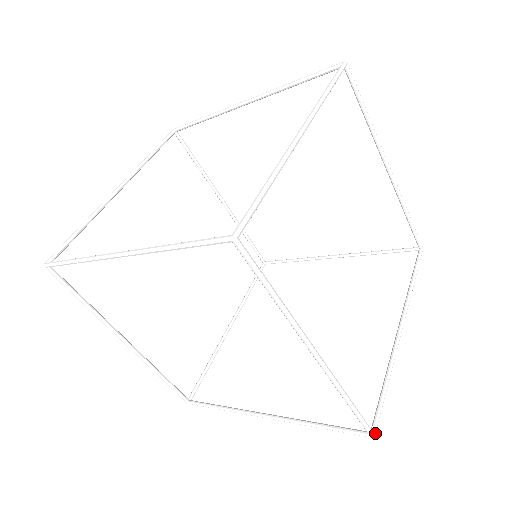
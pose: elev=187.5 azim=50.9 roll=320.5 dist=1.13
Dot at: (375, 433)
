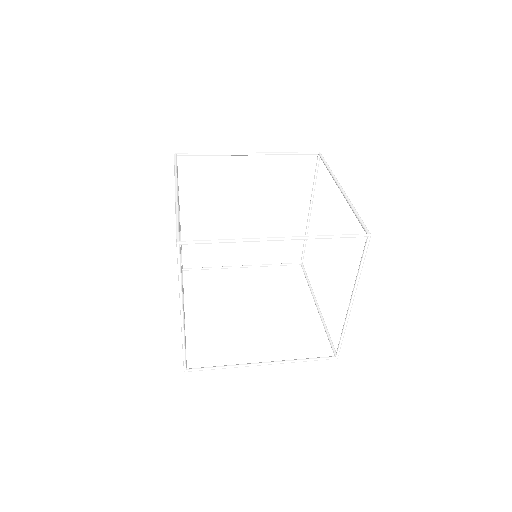
Dot at: (337, 356)
